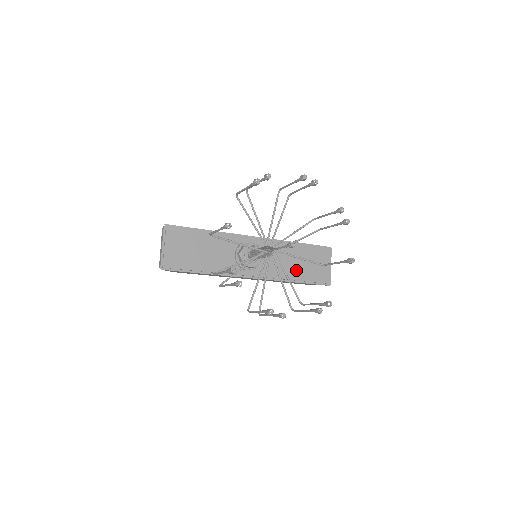
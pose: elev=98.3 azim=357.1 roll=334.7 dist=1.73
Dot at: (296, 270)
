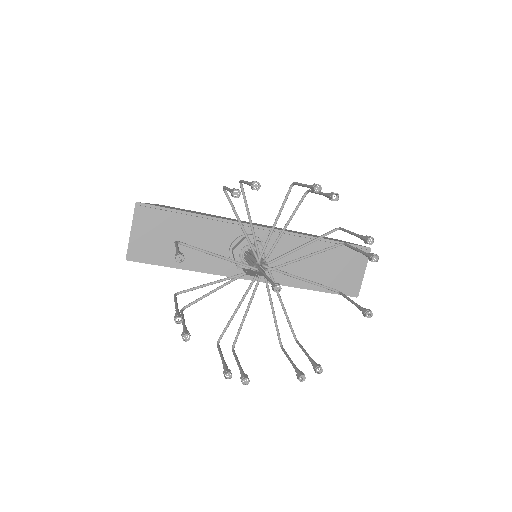
Dot at: (312, 275)
